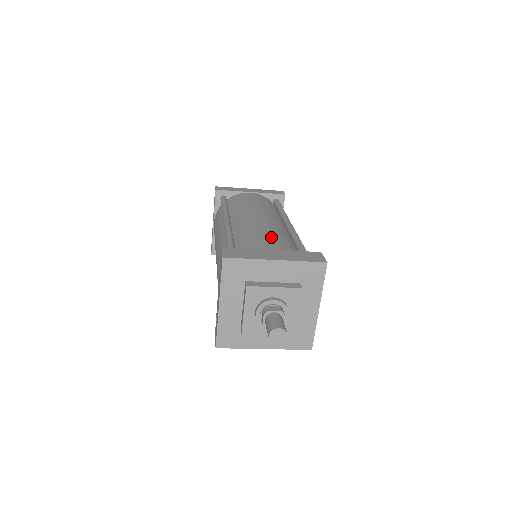
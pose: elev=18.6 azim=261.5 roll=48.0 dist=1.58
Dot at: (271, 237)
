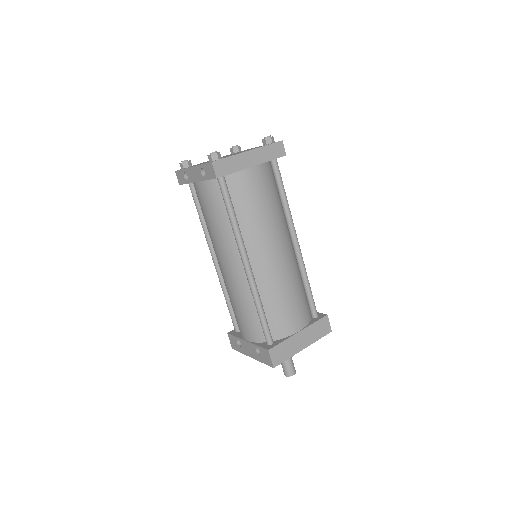
Dot at: (294, 304)
